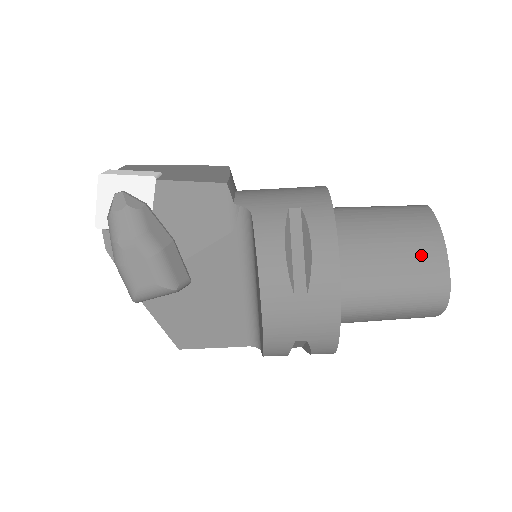
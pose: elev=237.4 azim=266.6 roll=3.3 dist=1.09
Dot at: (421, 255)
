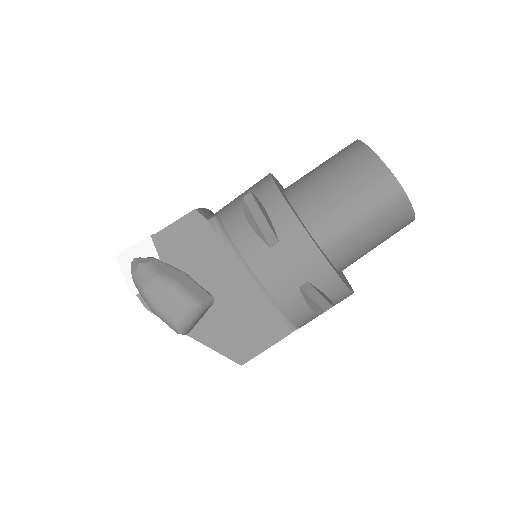
Dot at: (357, 168)
